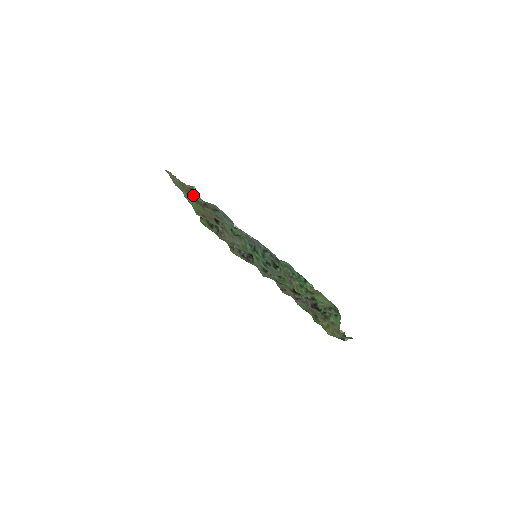
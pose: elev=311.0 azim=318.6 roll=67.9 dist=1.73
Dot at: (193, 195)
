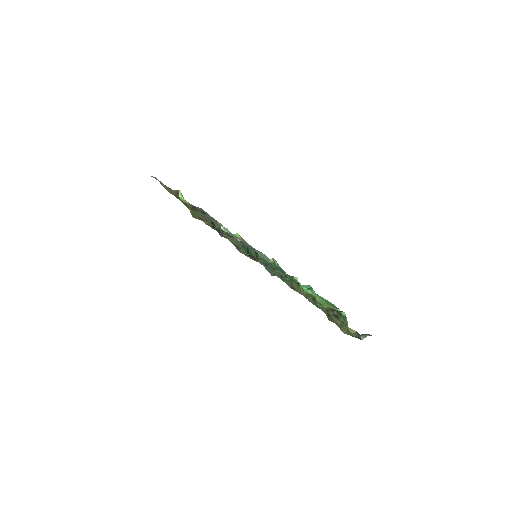
Dot at: occluded
